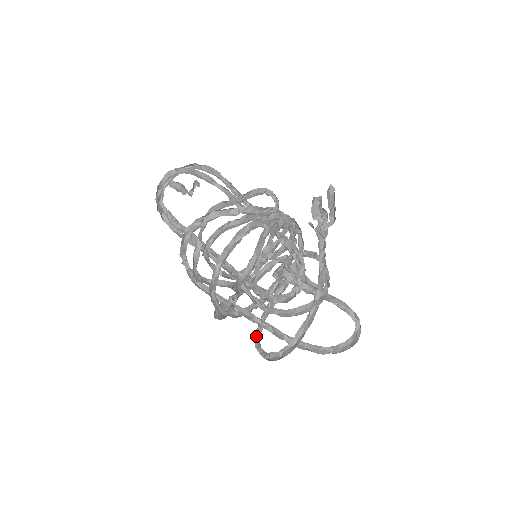
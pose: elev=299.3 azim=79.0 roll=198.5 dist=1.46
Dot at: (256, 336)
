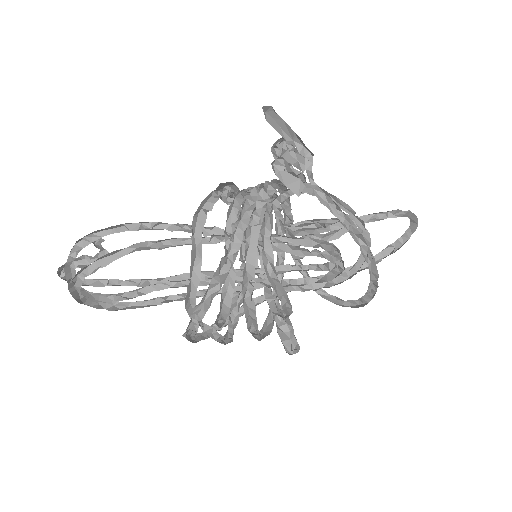
Dot at: occluded
